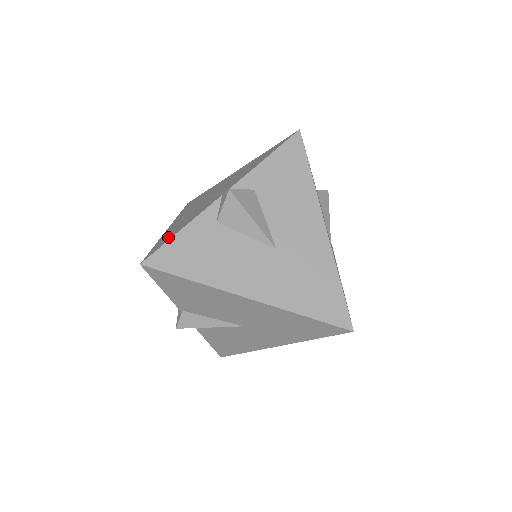
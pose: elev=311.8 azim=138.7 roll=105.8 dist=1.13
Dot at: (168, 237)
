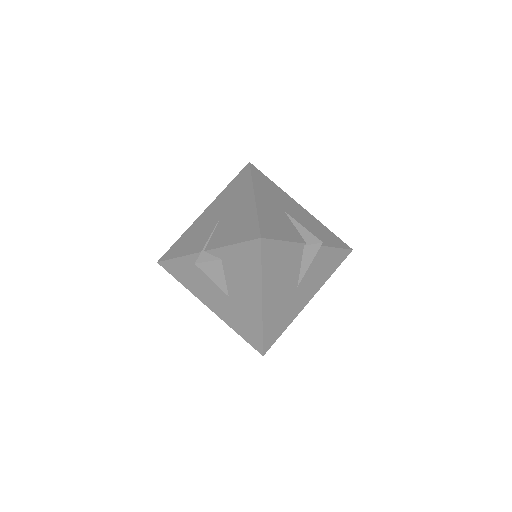
Dot at: (177, 250)
